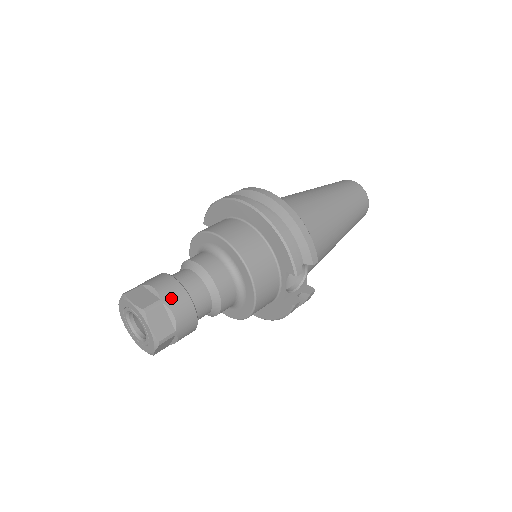
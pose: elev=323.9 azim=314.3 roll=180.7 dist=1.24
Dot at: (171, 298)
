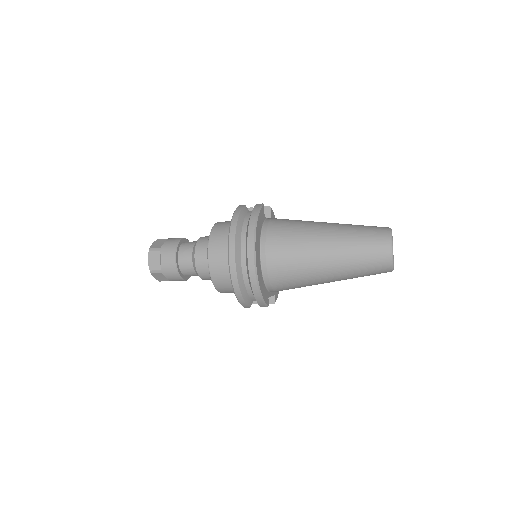
Dot at: (167, 272)
